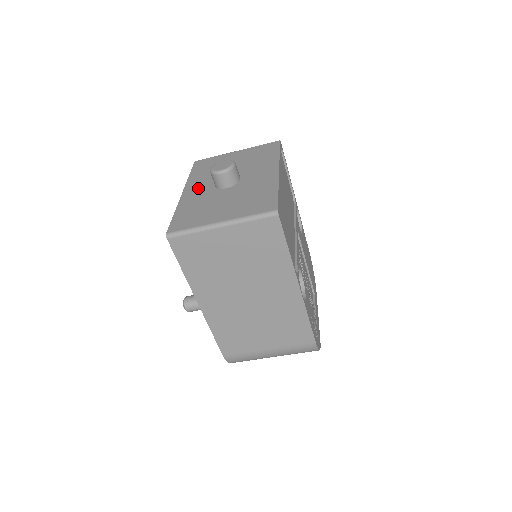
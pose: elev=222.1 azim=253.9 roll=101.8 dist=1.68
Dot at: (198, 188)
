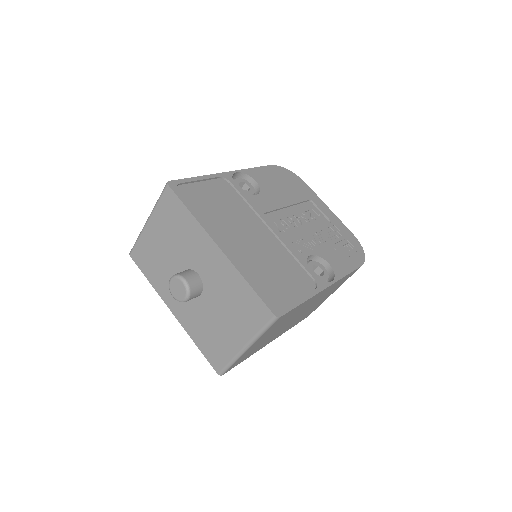
Dot at: (178, 302)
